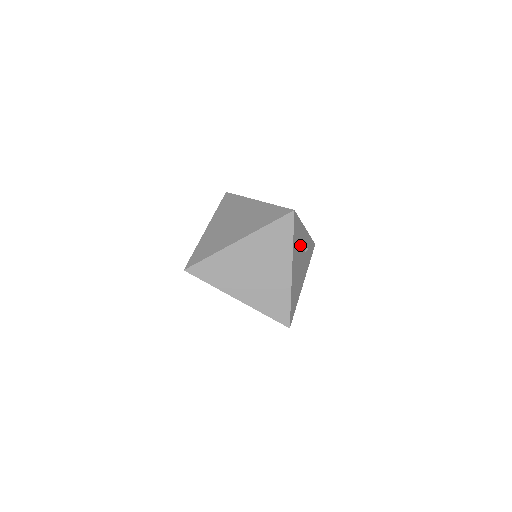
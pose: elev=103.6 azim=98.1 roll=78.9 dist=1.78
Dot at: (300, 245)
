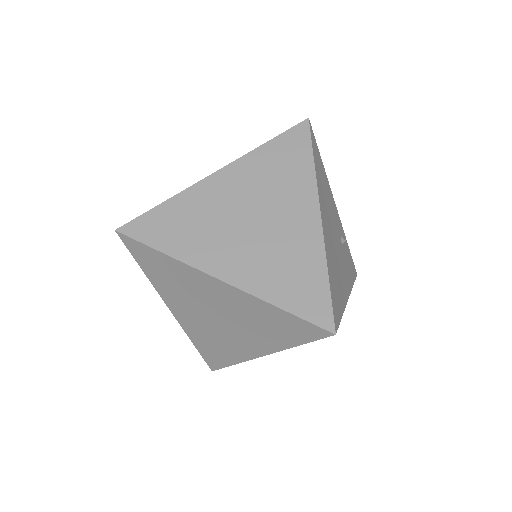
Dot at: (329, 207)
